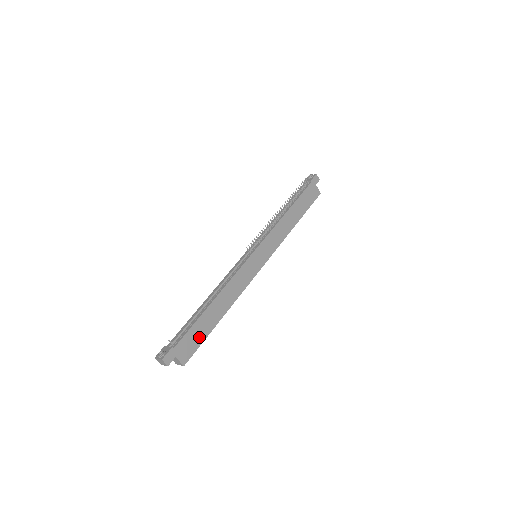
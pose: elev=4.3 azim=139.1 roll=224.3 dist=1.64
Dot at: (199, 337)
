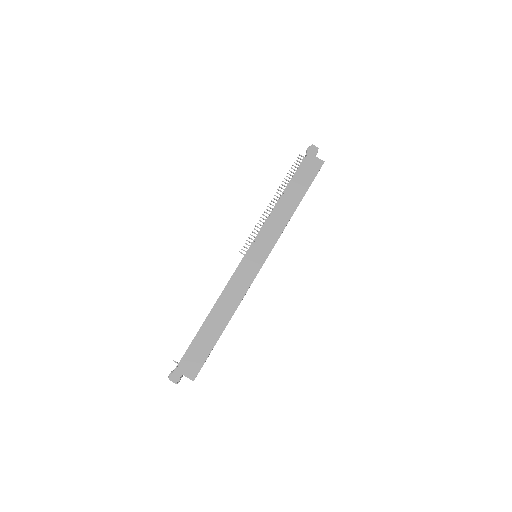
Dot at: (203, 351)
